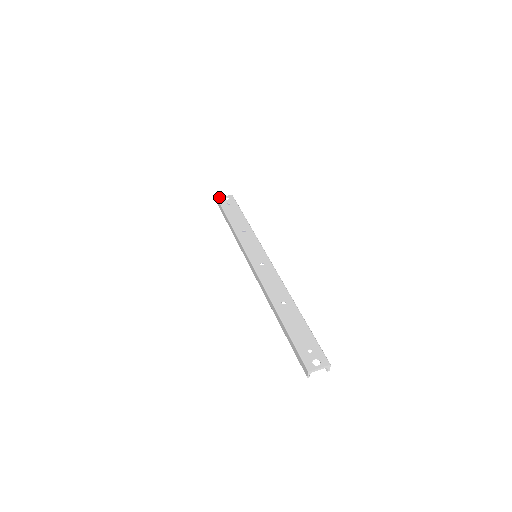
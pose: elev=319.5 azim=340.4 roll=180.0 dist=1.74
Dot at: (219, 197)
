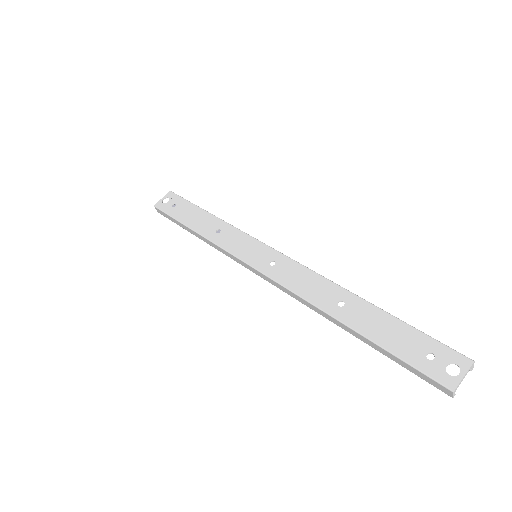
Dot at: (156, 203)
